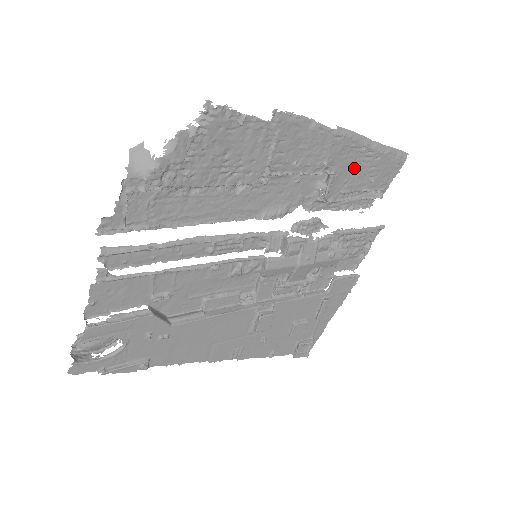
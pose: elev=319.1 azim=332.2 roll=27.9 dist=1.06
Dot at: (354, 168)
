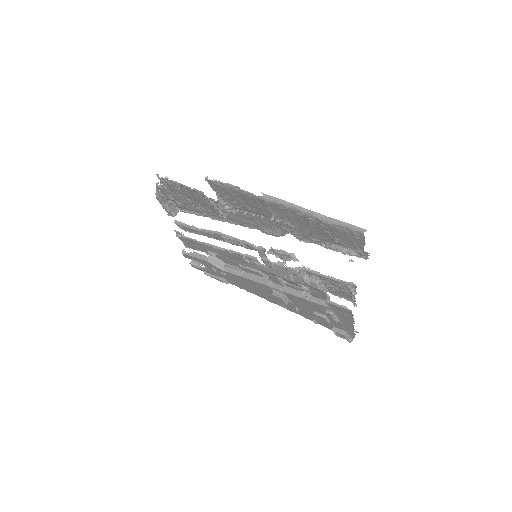
Dot at: (307, 225)
